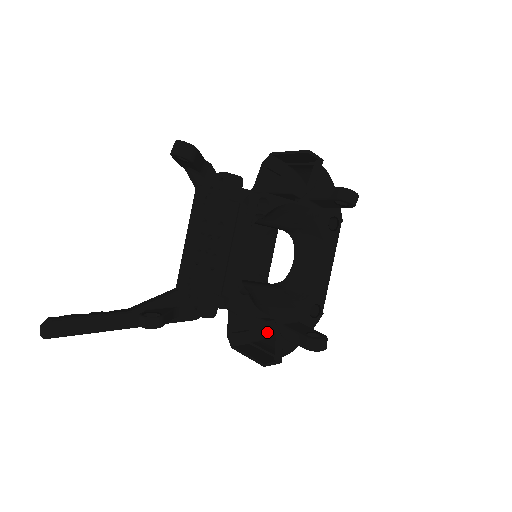
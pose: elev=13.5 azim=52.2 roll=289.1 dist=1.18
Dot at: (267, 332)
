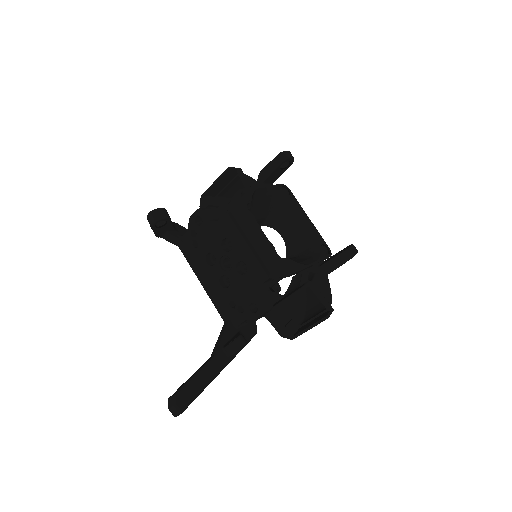
Dot at: (302, 312)
